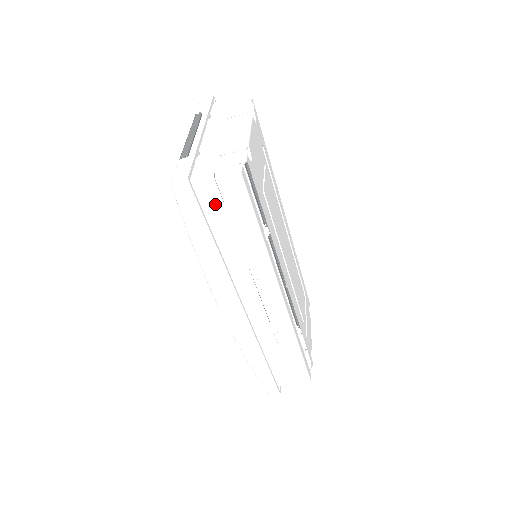
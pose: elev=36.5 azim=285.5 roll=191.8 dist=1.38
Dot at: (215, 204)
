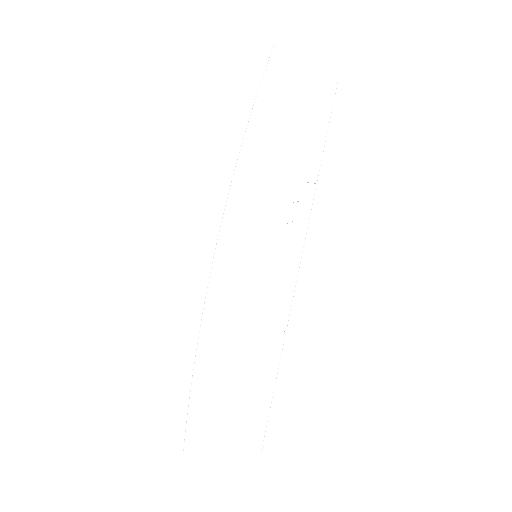
Dot at: (299, 90)
